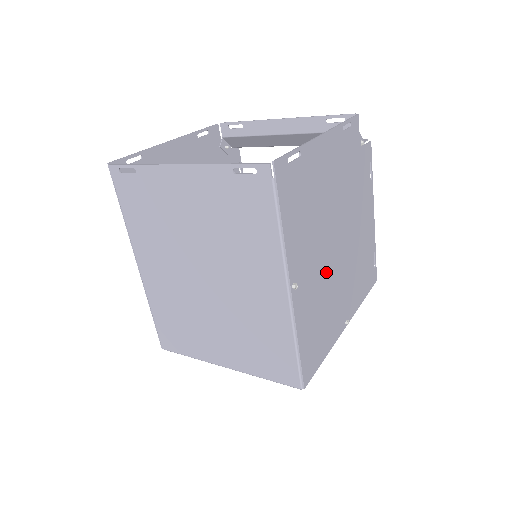
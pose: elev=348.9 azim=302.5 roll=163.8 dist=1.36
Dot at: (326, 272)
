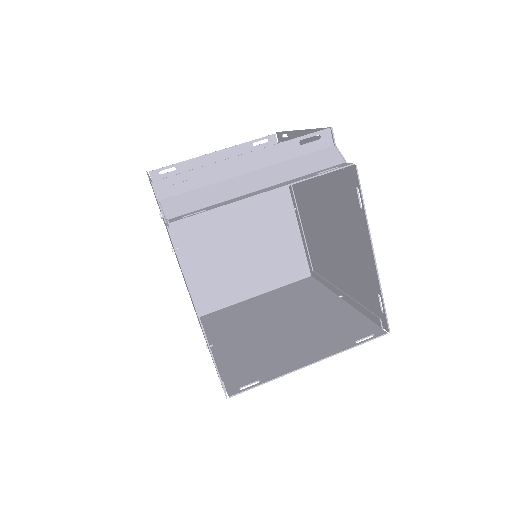
Dot at: (326, 245)
